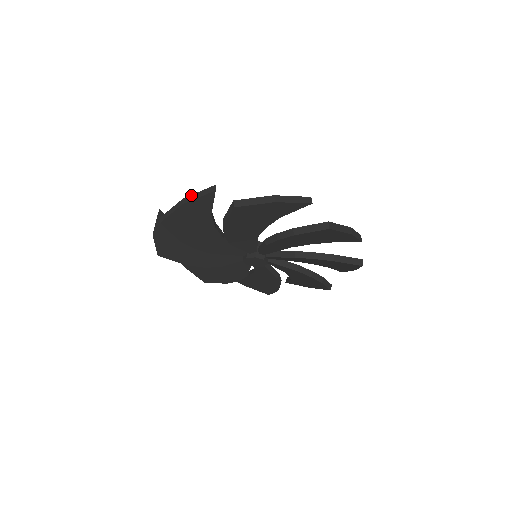
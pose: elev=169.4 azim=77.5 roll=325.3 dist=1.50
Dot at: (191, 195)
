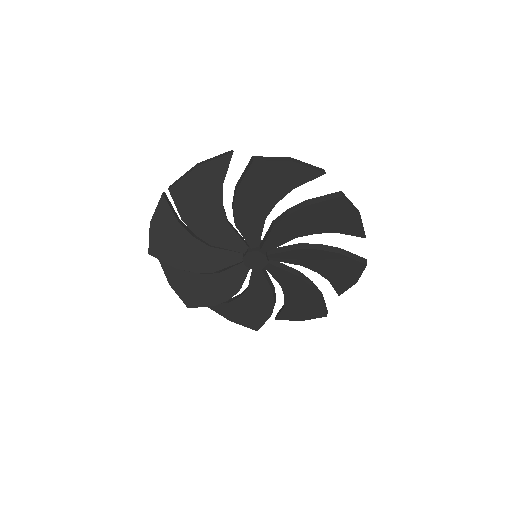
Dot at: (206, 160)
